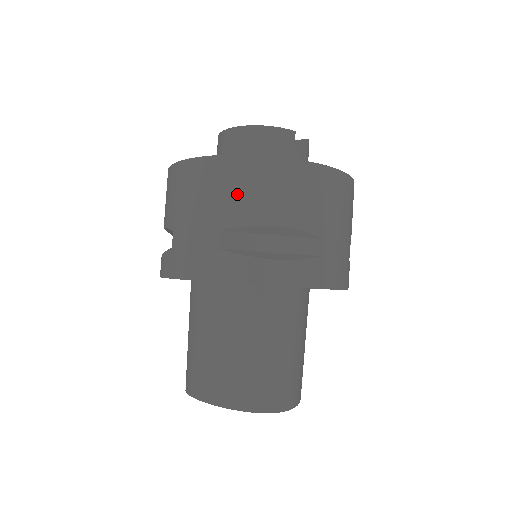
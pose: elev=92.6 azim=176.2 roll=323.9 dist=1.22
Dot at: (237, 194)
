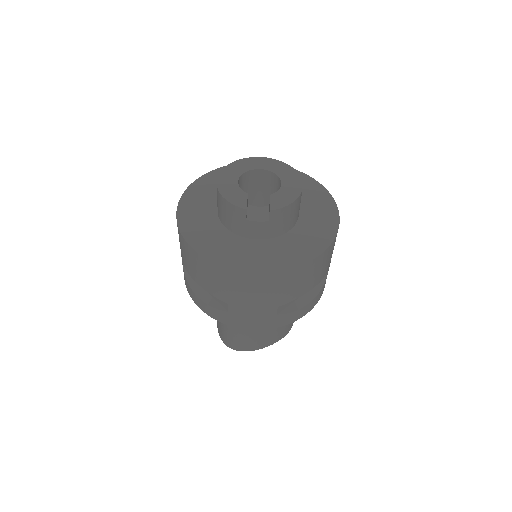
Dot at: (182, 250)
